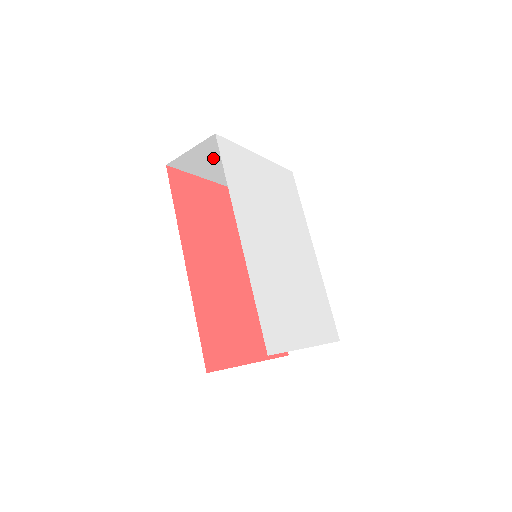
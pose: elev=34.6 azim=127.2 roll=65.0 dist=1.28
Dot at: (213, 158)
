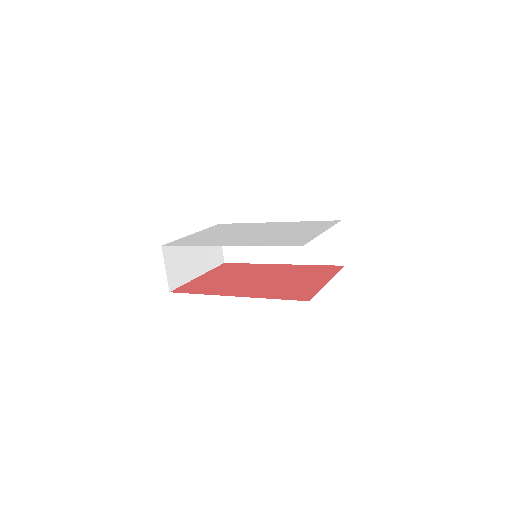
Dot at: (180, 261)
